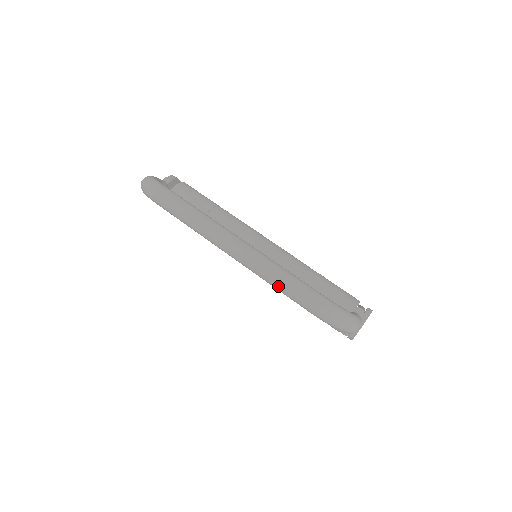
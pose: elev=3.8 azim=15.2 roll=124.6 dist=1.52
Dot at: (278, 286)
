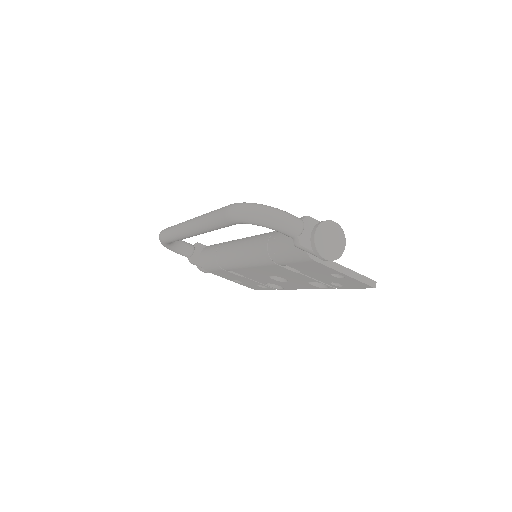
Dot at: (210, 222)
